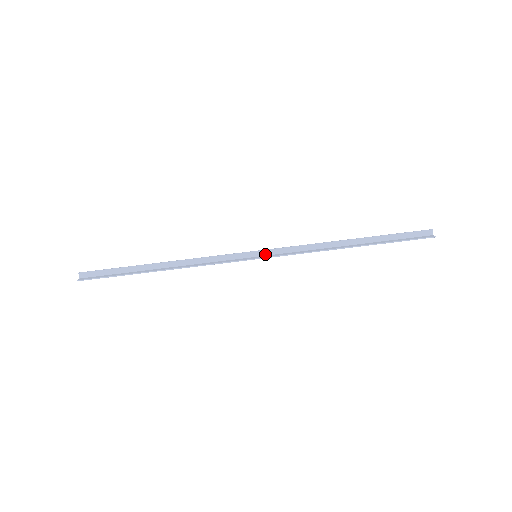
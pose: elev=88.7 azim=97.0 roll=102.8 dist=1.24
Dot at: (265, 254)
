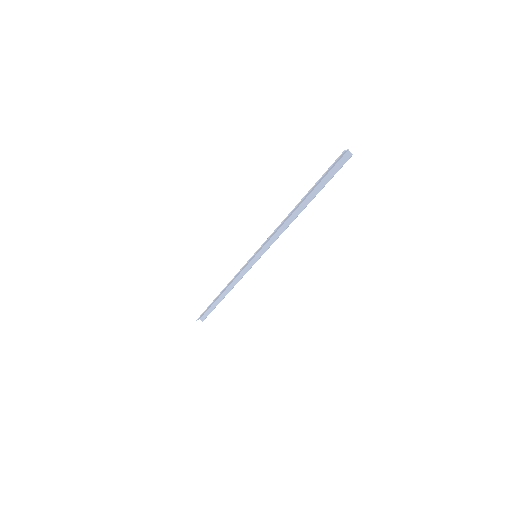
Dot at: (259, 251)
